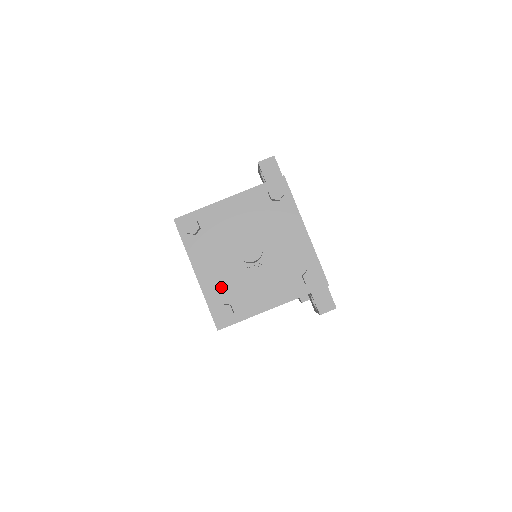
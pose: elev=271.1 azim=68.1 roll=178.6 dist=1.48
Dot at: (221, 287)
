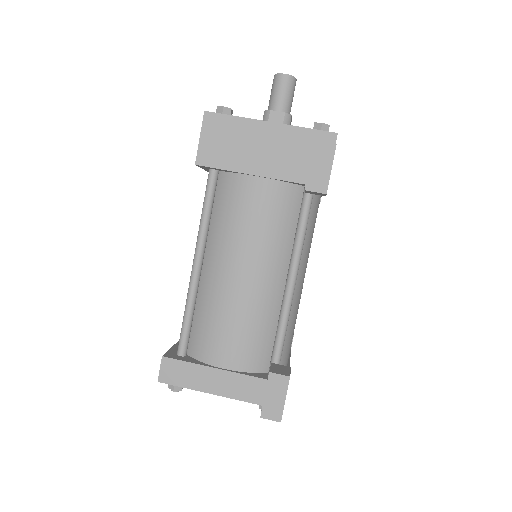
Dot at: occluded
